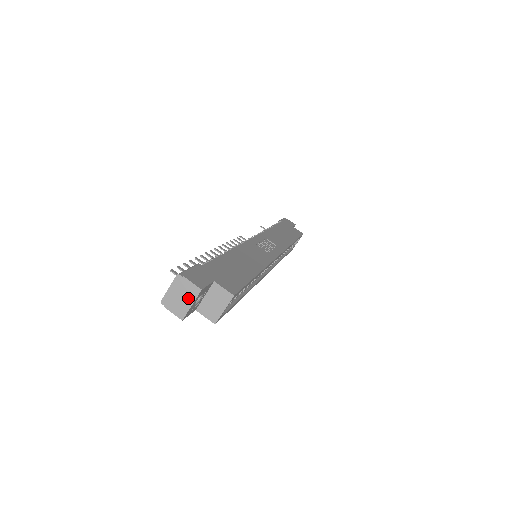
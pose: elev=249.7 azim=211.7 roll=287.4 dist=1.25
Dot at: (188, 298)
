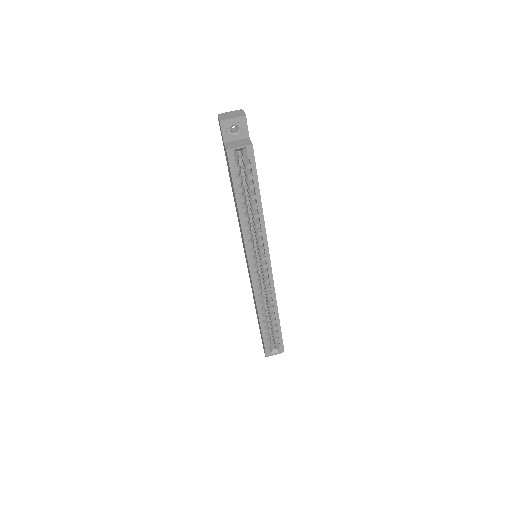
Dot at: (235, 116)
